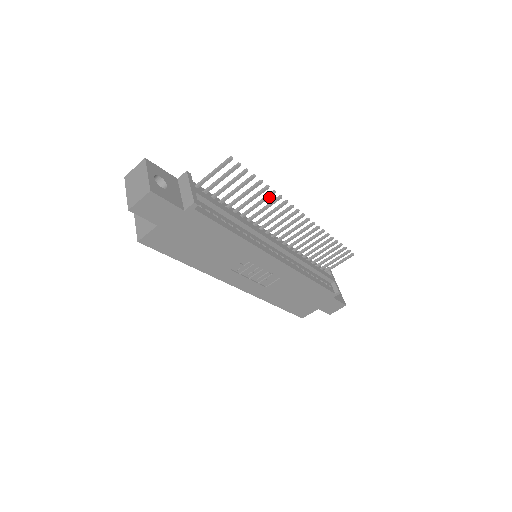
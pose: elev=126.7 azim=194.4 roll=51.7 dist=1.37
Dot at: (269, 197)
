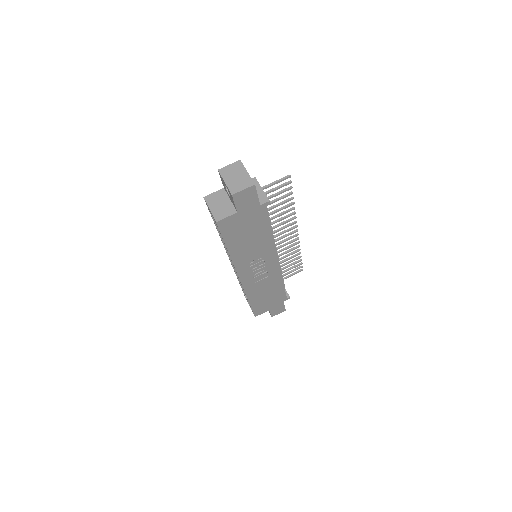
Dot at: occluded
